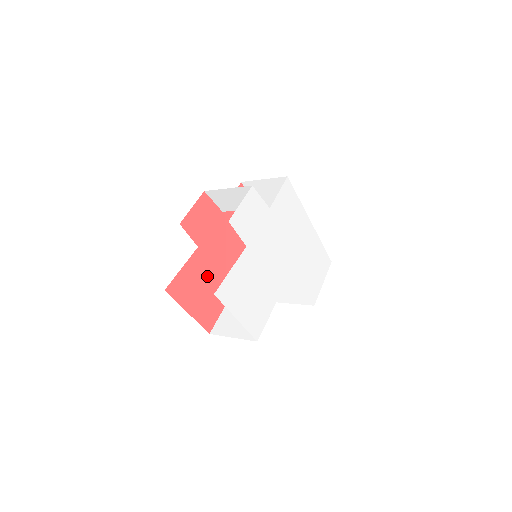
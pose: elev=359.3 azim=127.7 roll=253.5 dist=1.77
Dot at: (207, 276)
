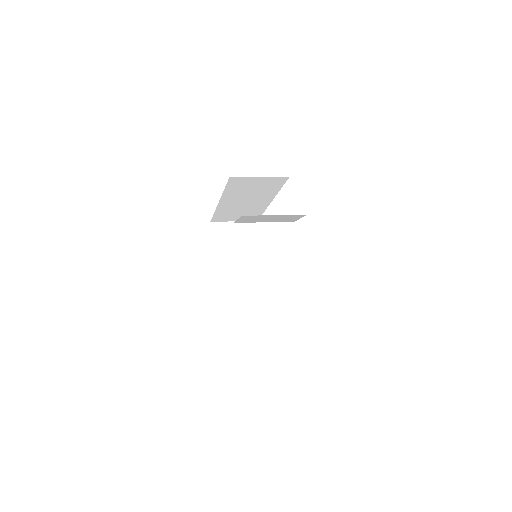
Dot at: occluded
